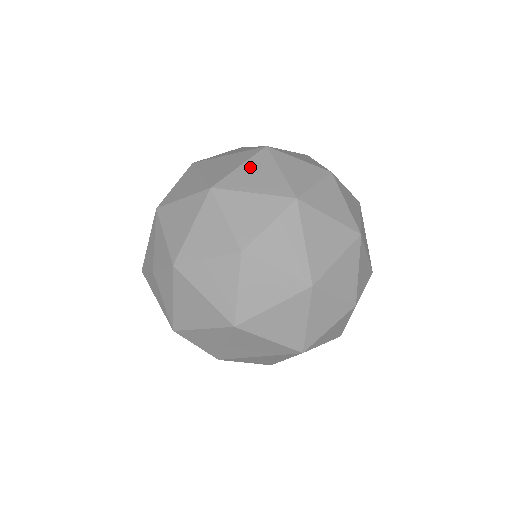
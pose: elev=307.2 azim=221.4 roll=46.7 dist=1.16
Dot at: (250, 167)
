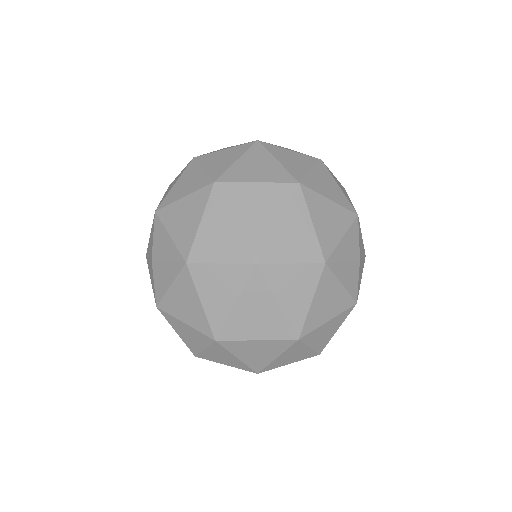
Dot at: (262, 345)
